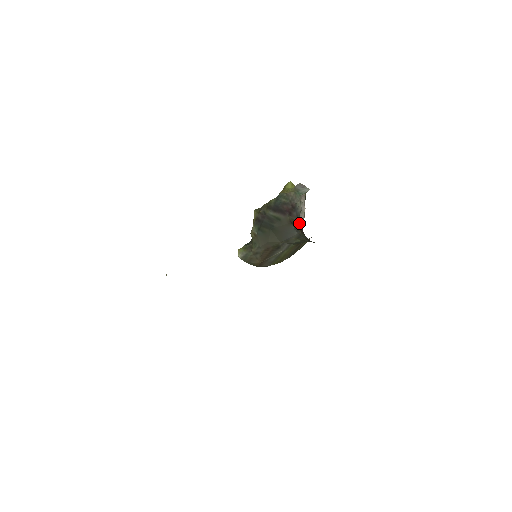
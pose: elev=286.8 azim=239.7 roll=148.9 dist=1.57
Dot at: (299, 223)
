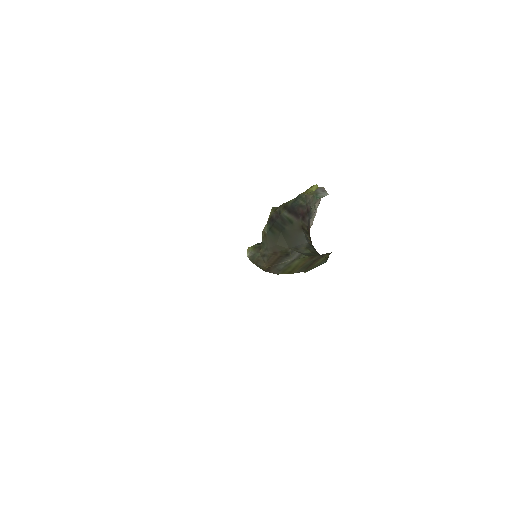
Dot at: (309, 230)
